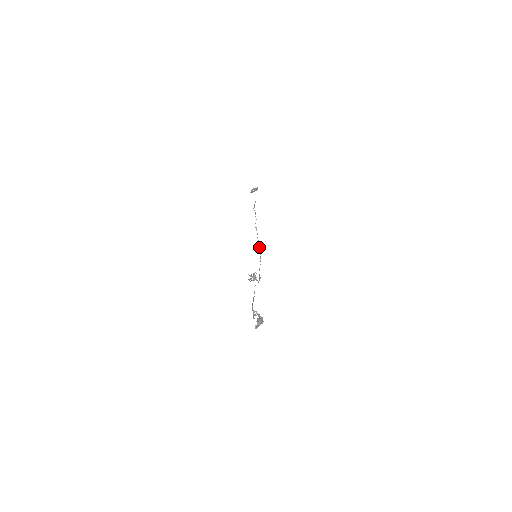
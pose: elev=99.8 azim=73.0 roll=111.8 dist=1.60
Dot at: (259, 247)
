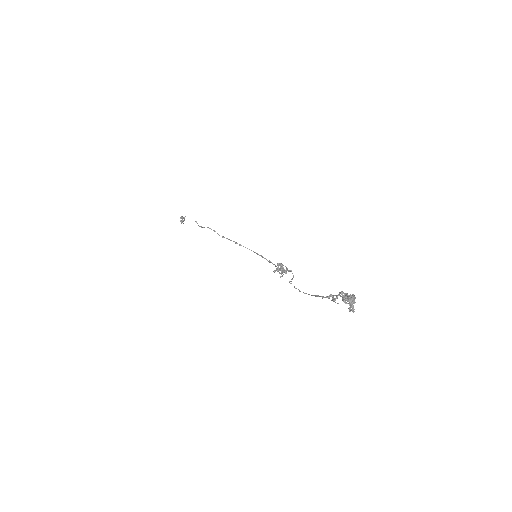
Dot at: occluded
